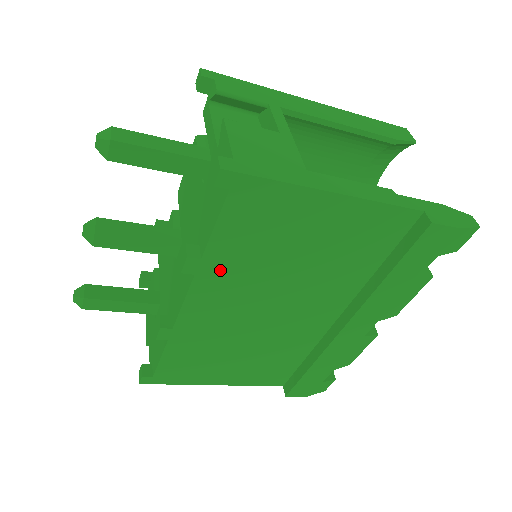
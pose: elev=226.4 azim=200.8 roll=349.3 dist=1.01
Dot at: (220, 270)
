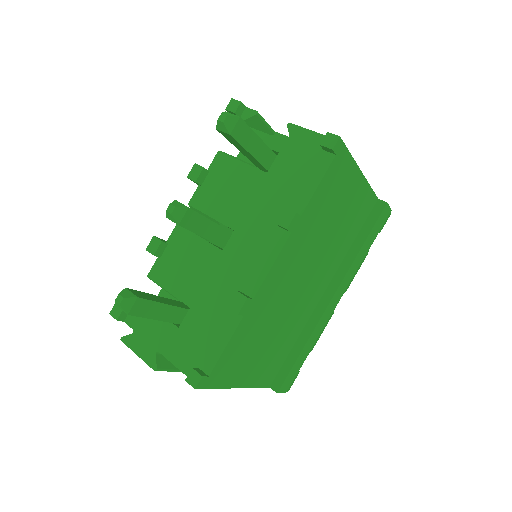
Dot at: (302, 231)
